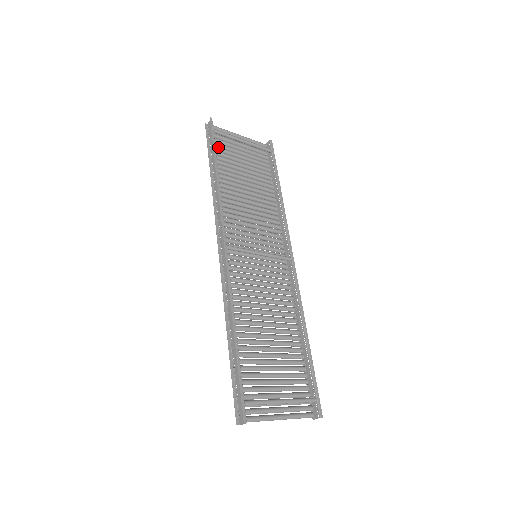
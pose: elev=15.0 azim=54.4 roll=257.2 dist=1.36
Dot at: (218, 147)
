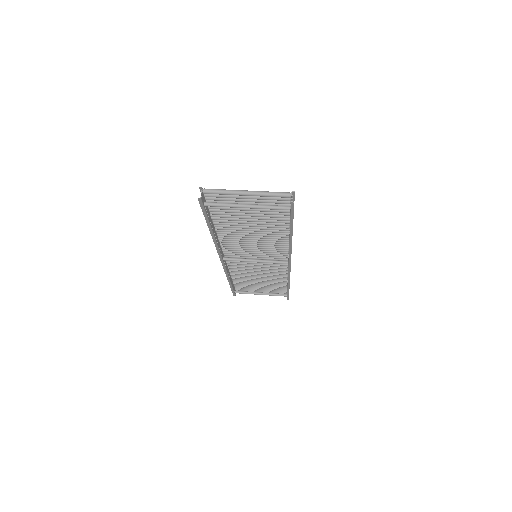
Dot at: (216, 208)
